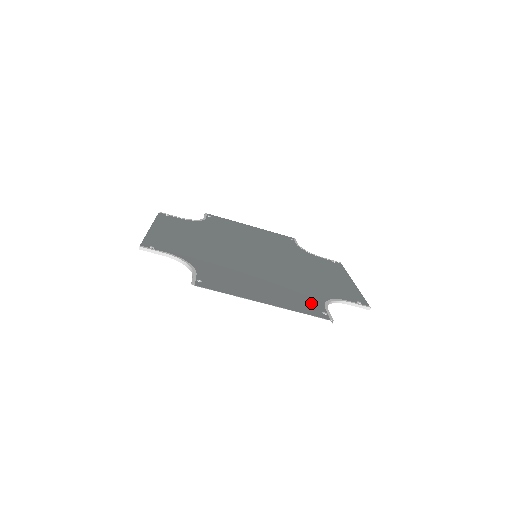
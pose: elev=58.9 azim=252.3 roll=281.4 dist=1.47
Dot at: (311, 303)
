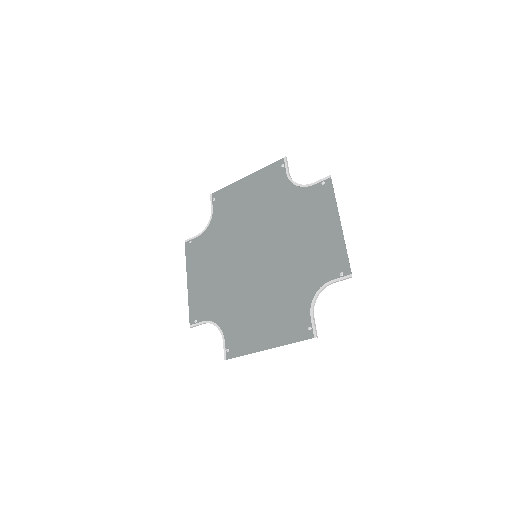
Dot at: (300, 317)
